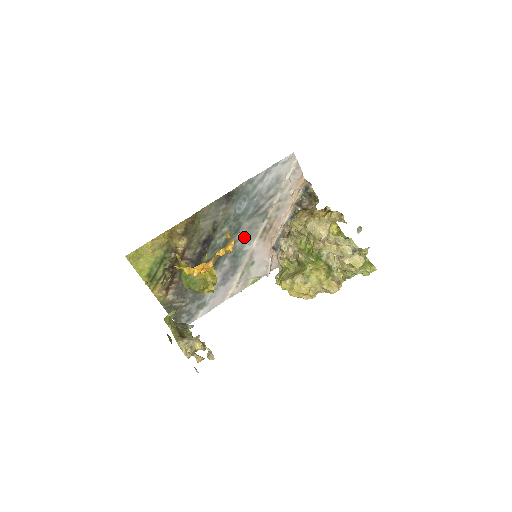
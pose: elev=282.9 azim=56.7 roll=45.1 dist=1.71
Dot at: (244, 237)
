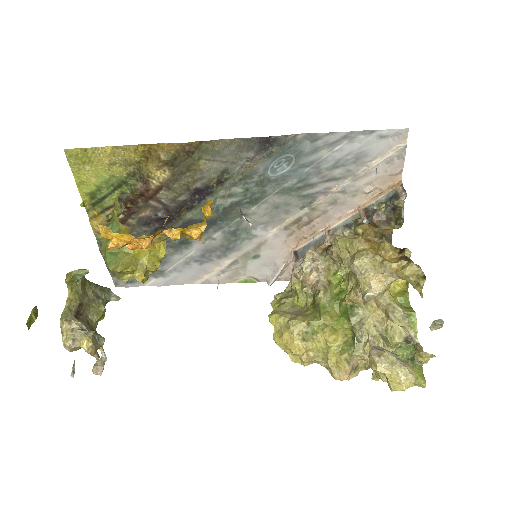
Dot at: (261, 215)
